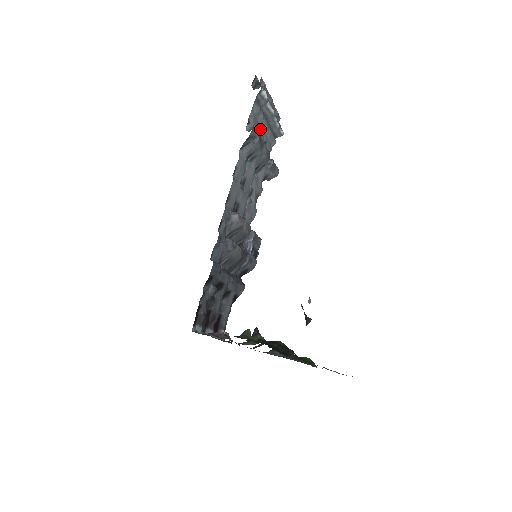
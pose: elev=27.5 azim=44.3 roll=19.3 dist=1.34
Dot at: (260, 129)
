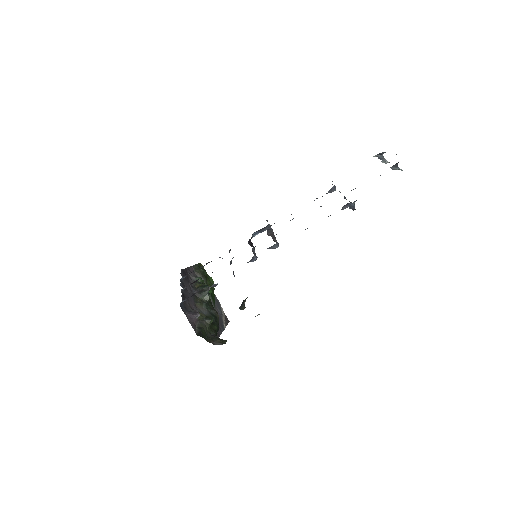
Dot at: occluded
